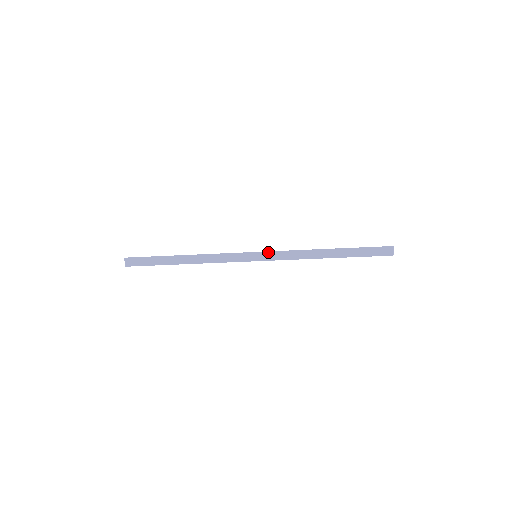
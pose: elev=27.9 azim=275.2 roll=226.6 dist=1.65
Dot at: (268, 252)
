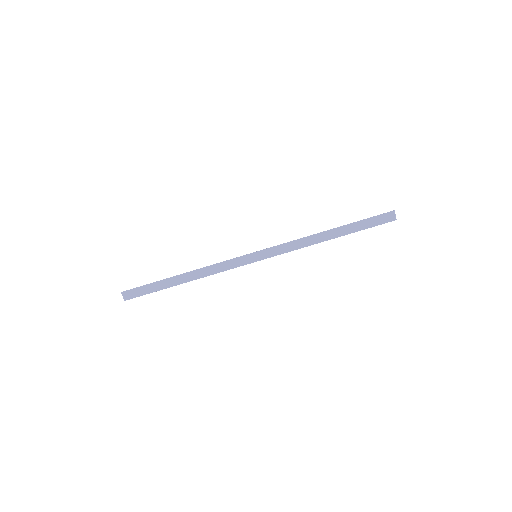
Dot at: (267, 249)
